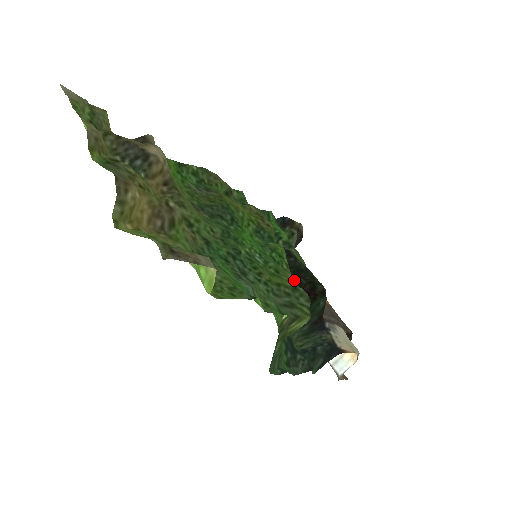
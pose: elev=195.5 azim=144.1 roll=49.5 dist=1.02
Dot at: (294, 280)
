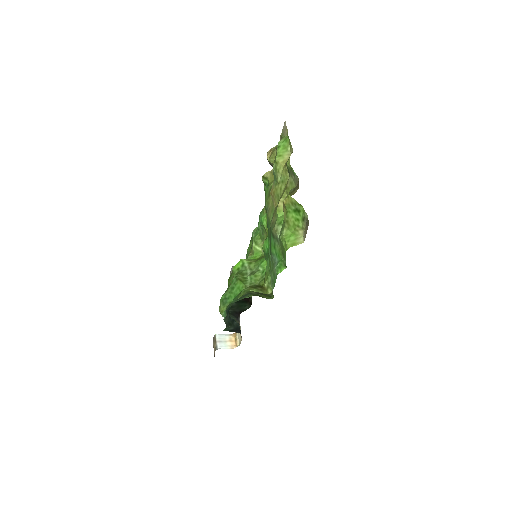
Dot at: occluded
